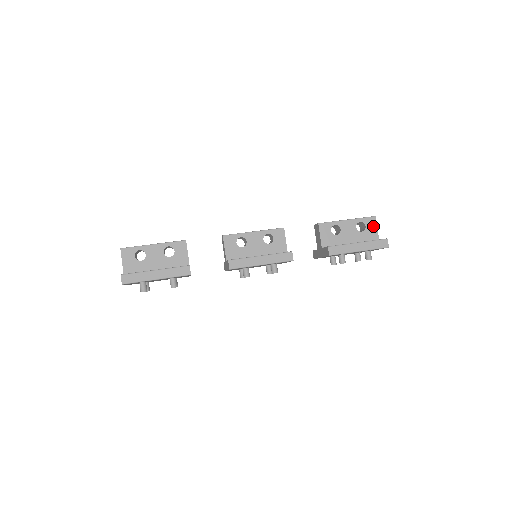
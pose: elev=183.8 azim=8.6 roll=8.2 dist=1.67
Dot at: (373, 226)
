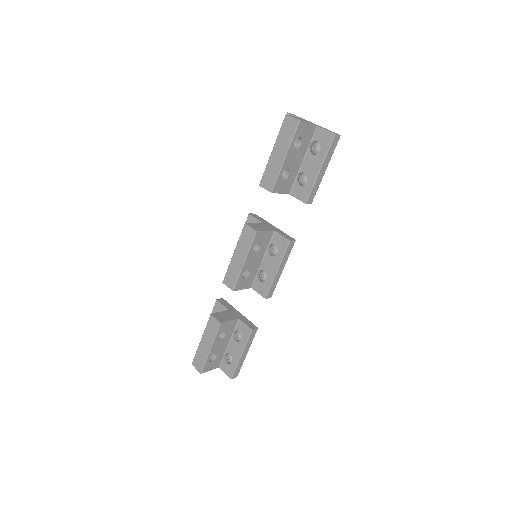
Dot at: (305, 128)
